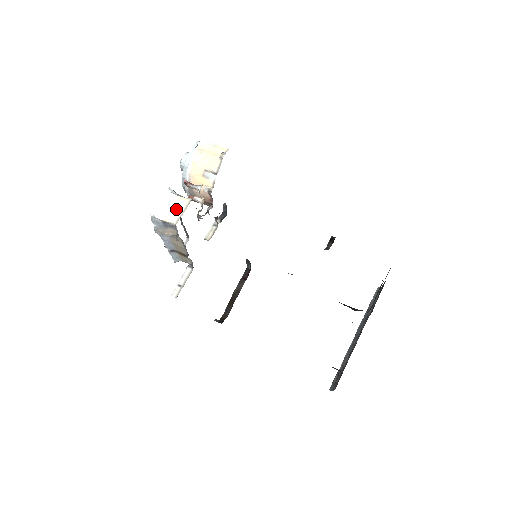
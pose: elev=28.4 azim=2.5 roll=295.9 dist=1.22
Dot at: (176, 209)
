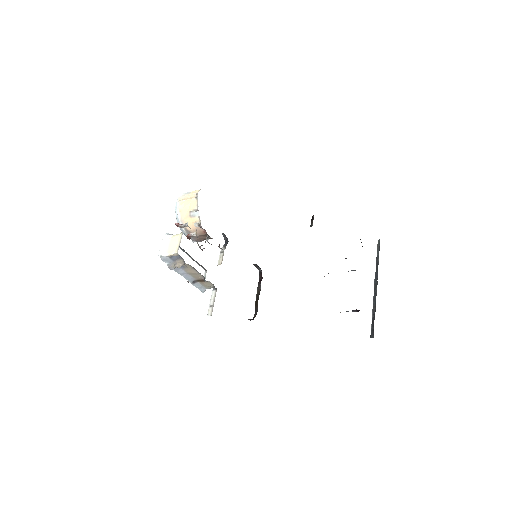
Dot at: (175, 244)
